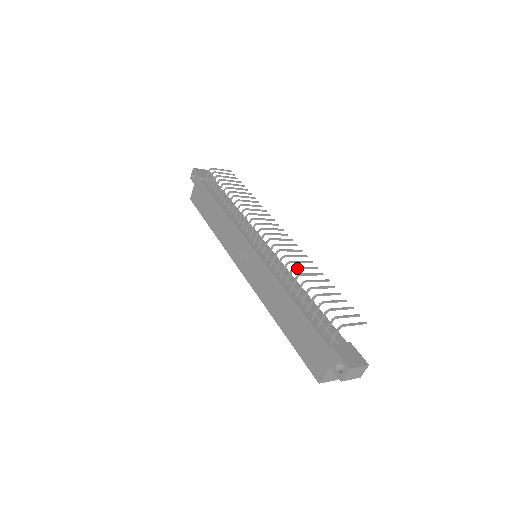
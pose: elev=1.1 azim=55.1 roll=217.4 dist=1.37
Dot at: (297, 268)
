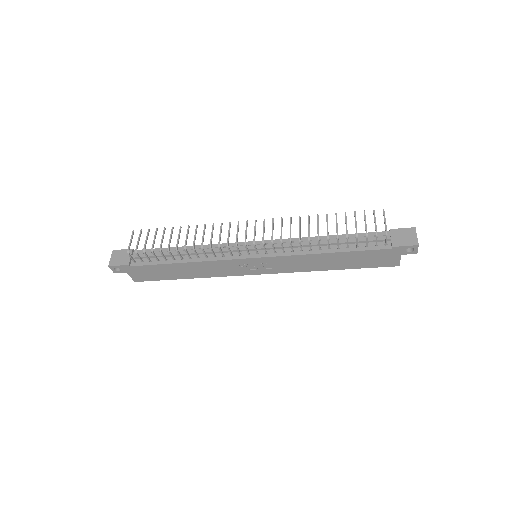
Dot at: (309, 235)
